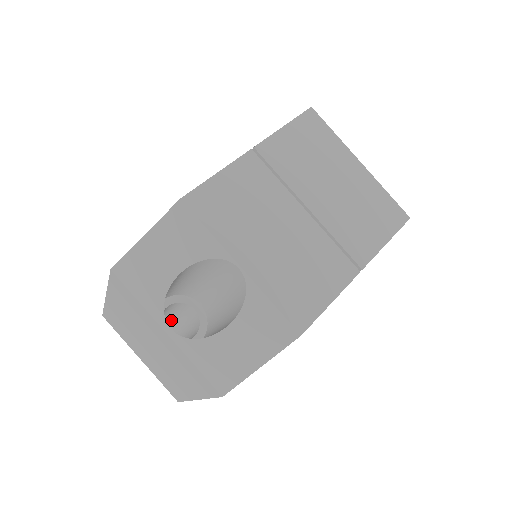
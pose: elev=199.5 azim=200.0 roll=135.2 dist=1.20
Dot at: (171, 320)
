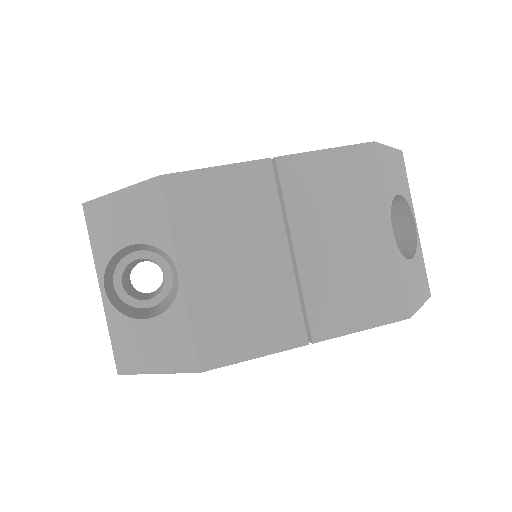
Dot at: occluded
